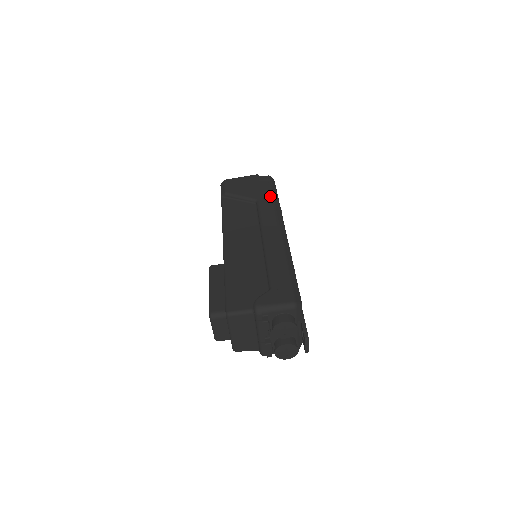
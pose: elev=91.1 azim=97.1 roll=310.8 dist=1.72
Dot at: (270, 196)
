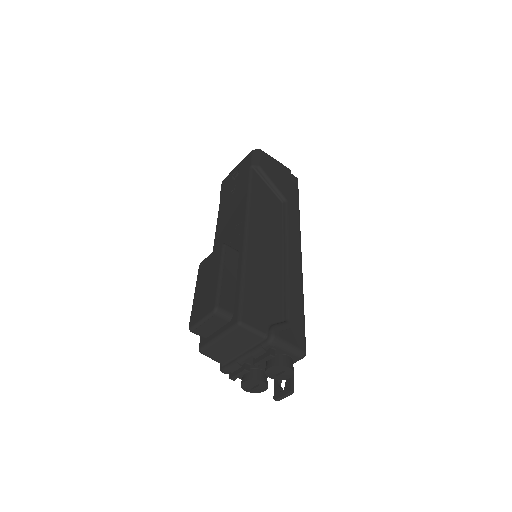
Dot at: (297, 205)
